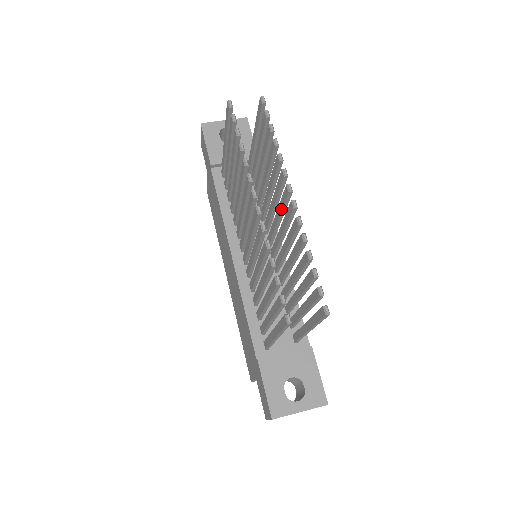
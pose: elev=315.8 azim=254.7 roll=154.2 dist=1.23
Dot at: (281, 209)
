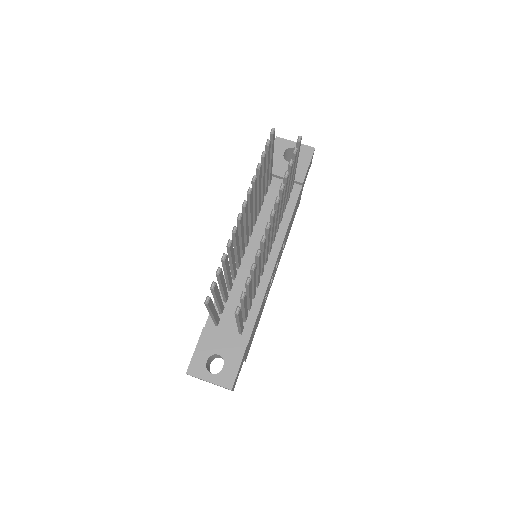
Dot at: occluded
